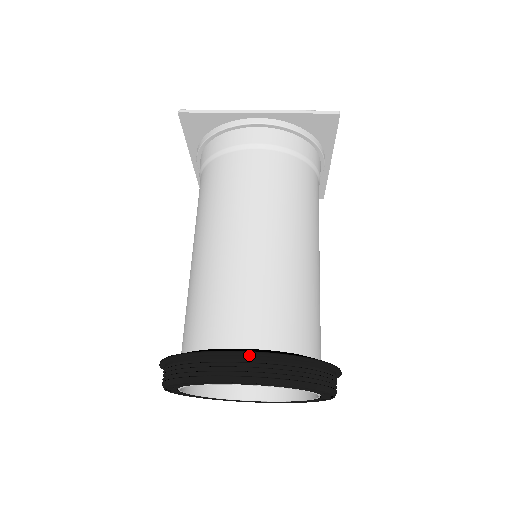
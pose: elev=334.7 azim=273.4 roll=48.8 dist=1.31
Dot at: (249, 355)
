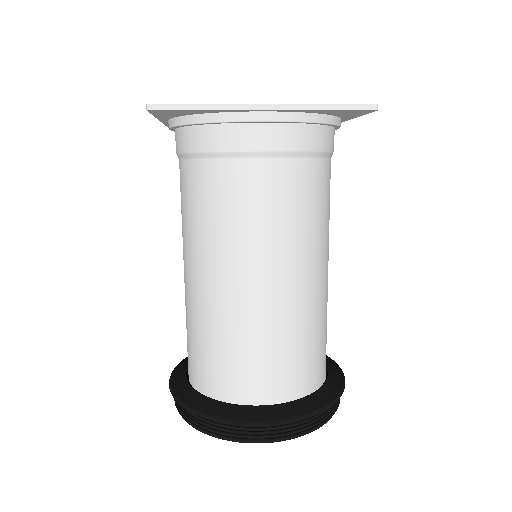
Dot at: (271, 424)
